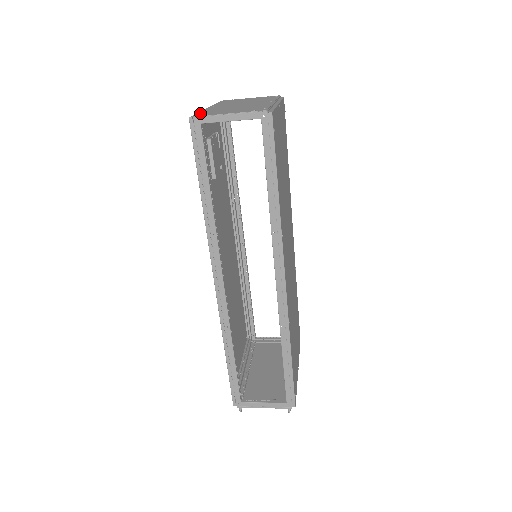
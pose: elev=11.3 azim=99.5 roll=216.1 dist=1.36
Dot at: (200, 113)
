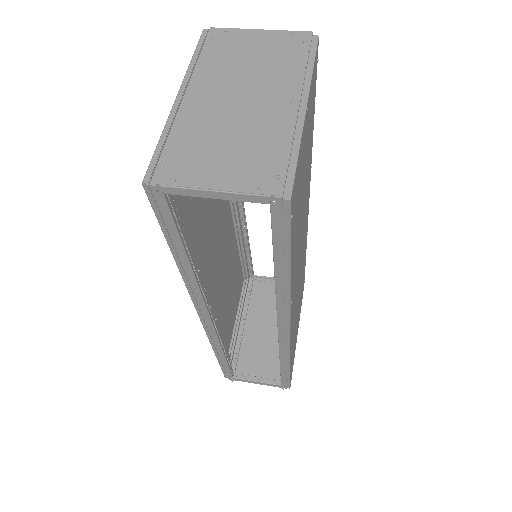
Dot at: (163, 155)
